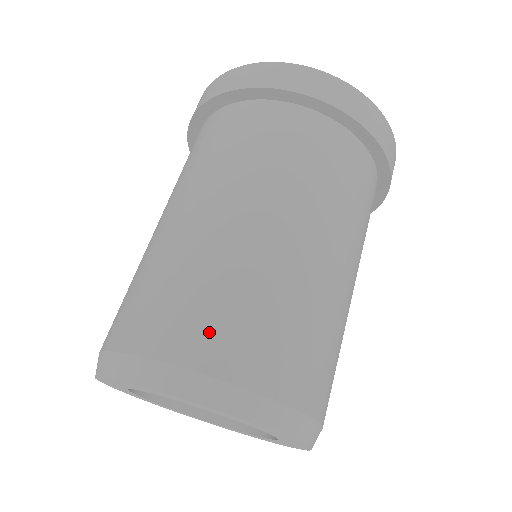
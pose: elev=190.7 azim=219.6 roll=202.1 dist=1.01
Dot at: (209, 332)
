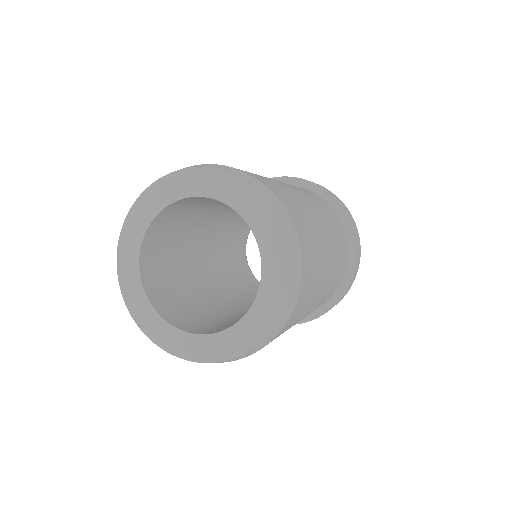
Dot at: occluded
